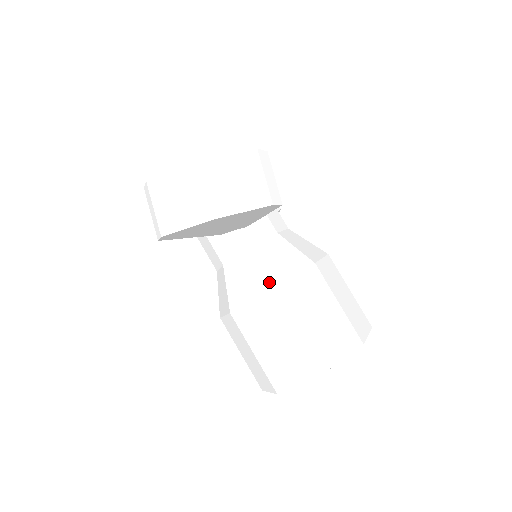
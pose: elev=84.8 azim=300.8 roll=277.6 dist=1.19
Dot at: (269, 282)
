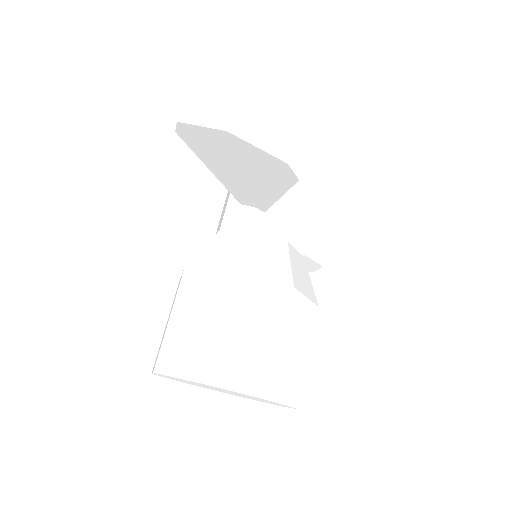
Dot at: (238, 263)
